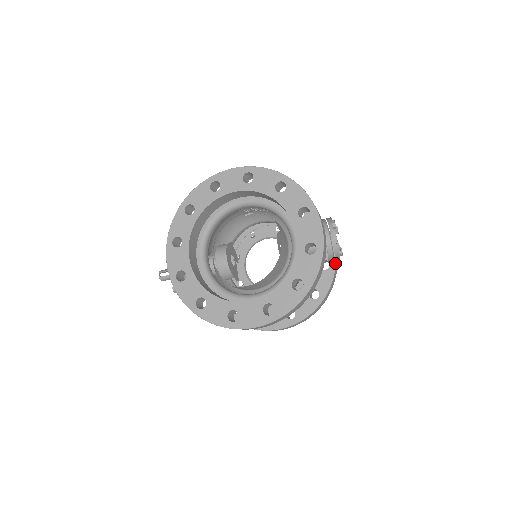
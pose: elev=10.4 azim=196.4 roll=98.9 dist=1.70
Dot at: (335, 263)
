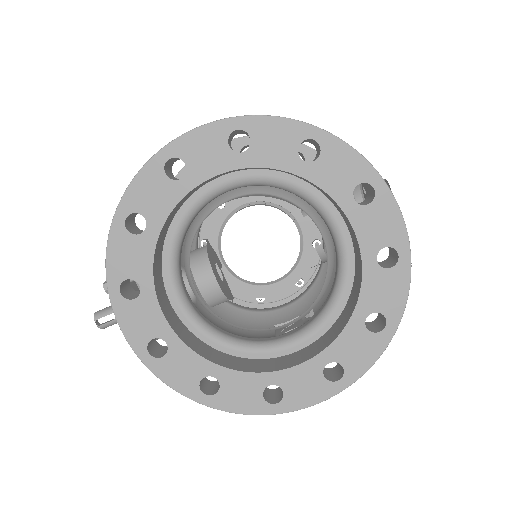
Dot at: occluded
